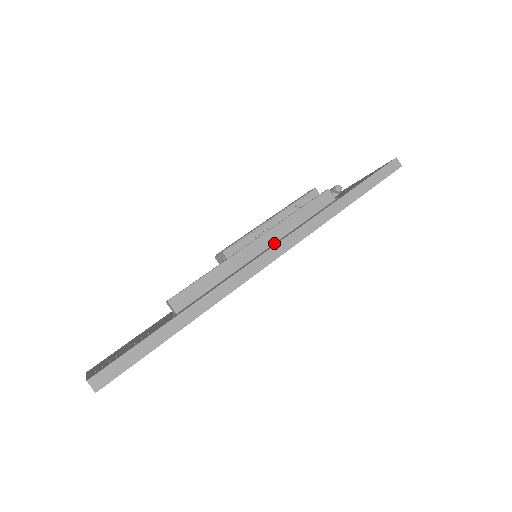
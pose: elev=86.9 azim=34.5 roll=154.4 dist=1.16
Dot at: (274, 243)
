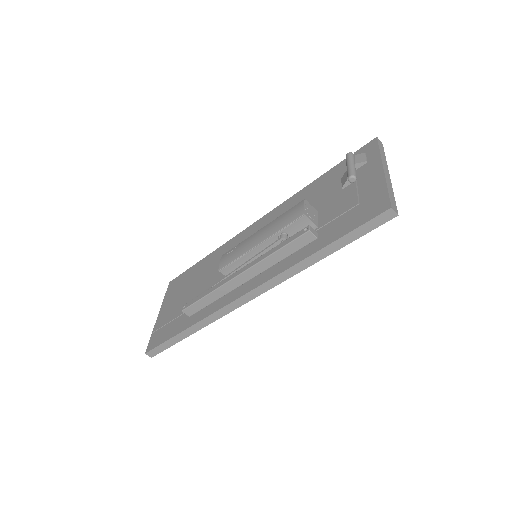
Dot at: (255, 276)
